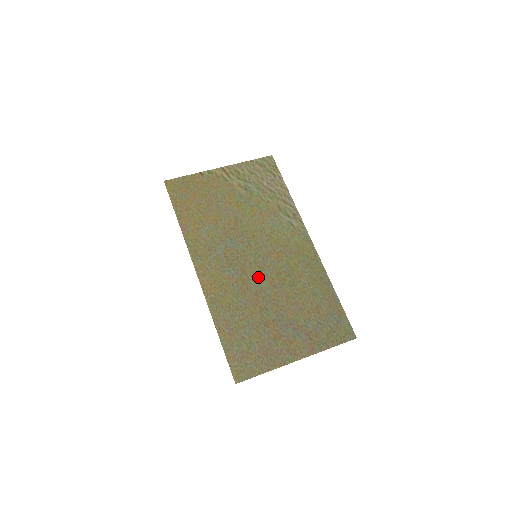
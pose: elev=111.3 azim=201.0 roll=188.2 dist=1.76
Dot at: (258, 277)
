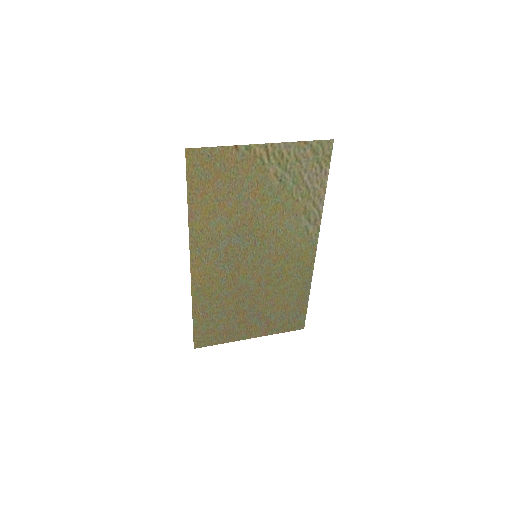
Dot at: (249, 275)
